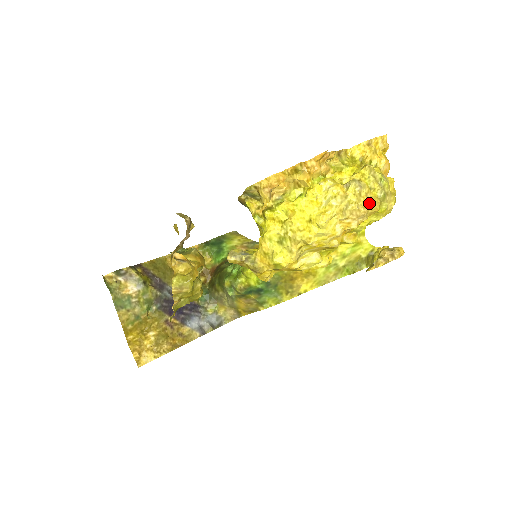
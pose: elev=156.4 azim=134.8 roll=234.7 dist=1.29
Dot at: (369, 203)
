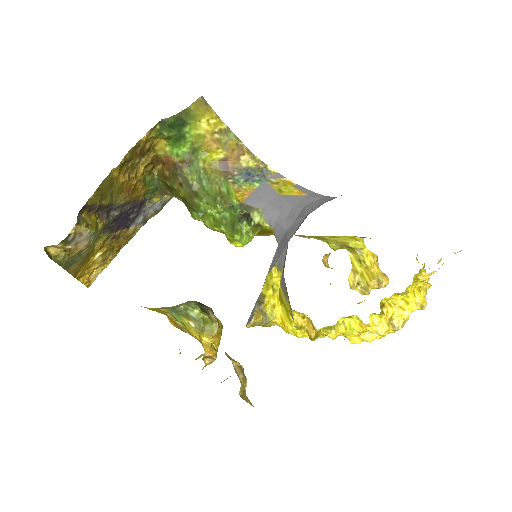
Dot at: occluded
